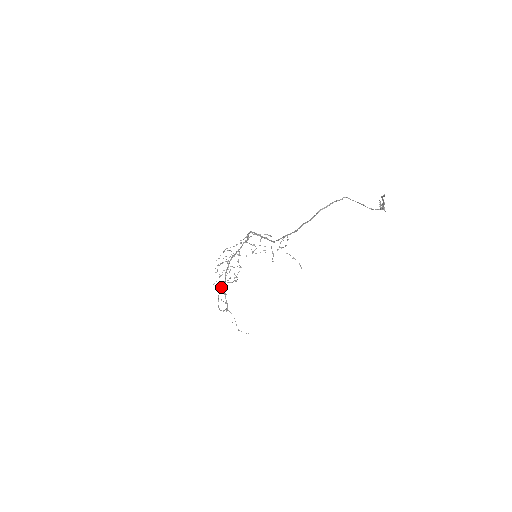
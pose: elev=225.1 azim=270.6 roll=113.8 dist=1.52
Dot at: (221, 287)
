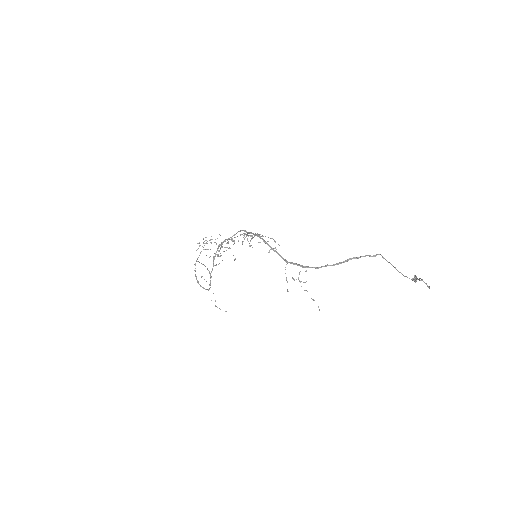
Dot at: (207, 269)
